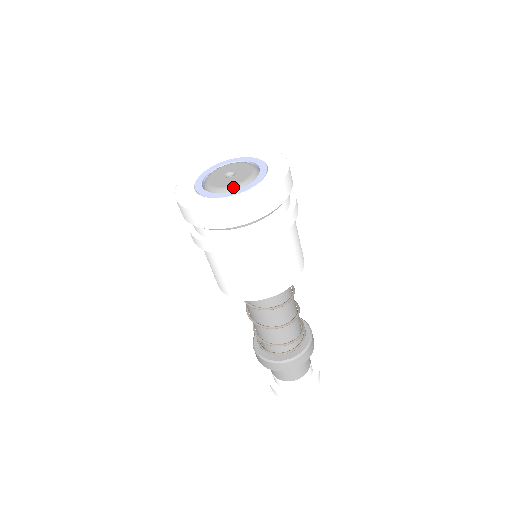
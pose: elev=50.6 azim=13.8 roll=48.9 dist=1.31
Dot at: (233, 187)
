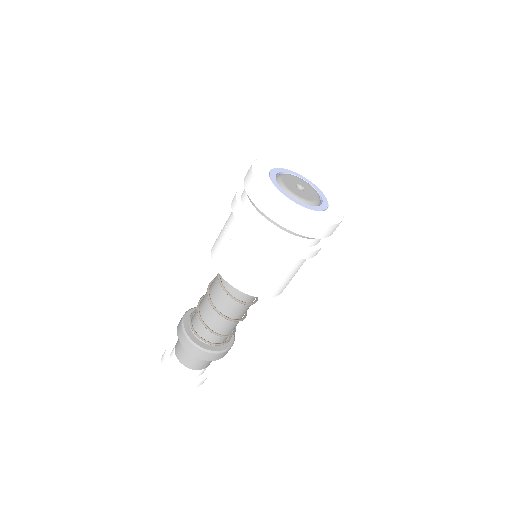
Dot at: (317, 202)
